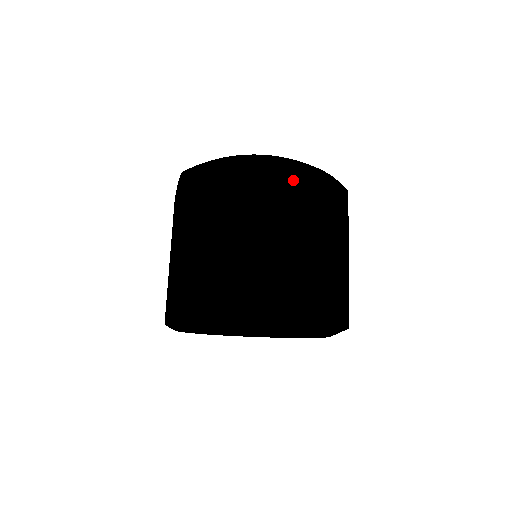
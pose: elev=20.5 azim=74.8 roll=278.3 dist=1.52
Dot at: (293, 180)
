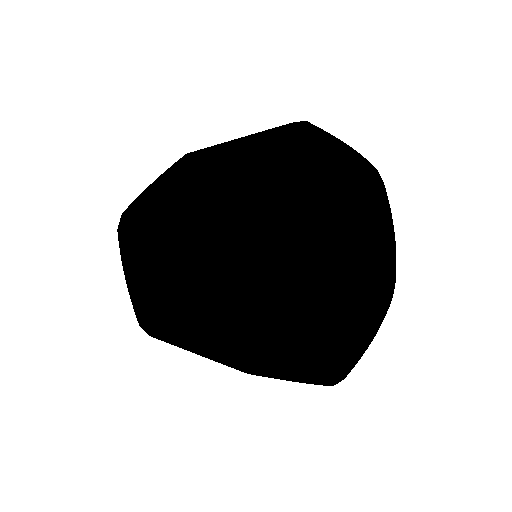
Dot at: occluded
